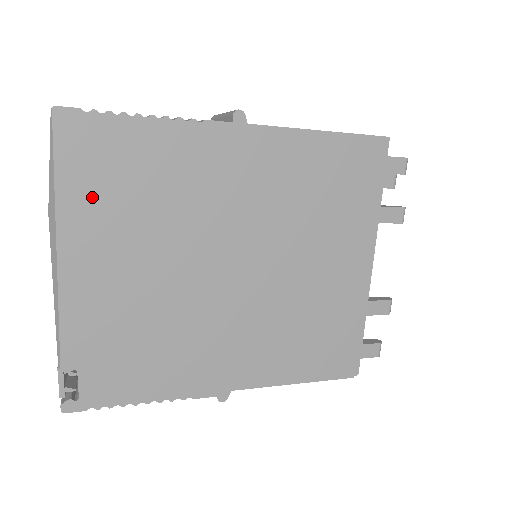
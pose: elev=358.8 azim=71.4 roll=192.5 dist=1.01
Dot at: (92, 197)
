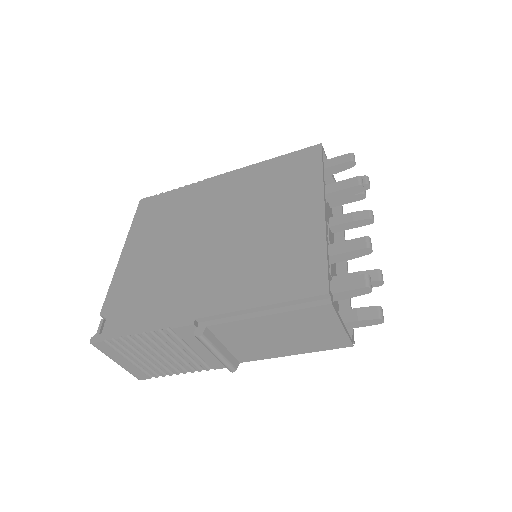
Dot at: (145, 226)
